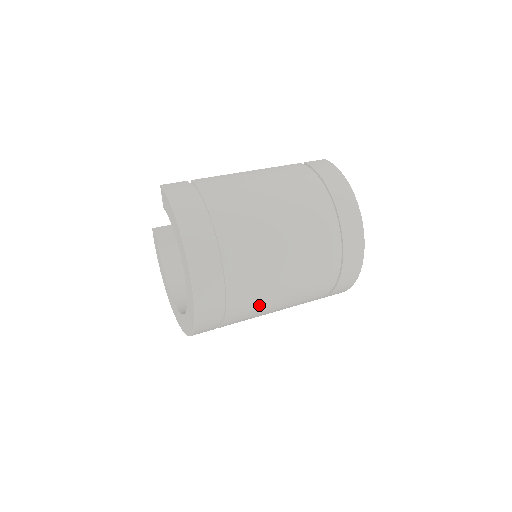
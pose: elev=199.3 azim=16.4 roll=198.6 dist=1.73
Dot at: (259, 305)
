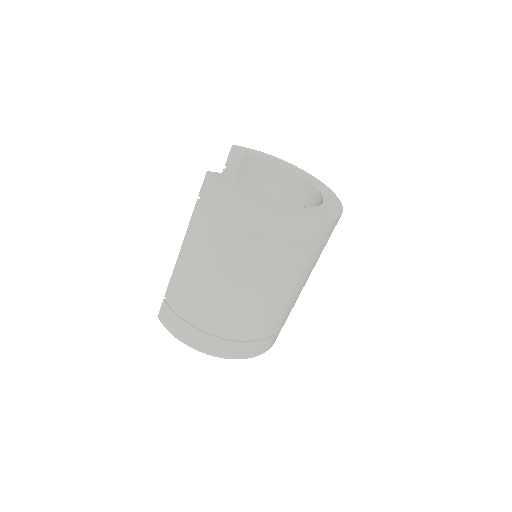
Dot at: (290, 307)
